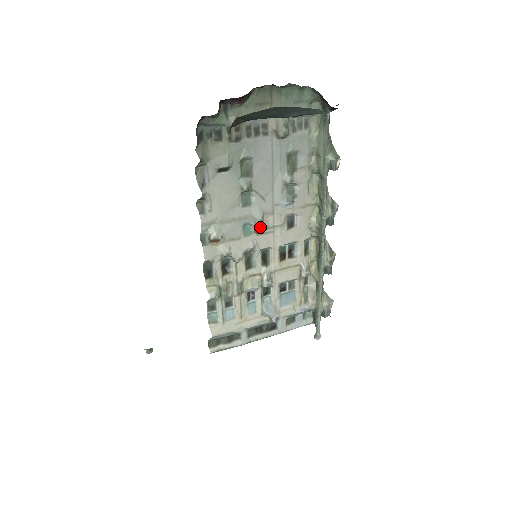
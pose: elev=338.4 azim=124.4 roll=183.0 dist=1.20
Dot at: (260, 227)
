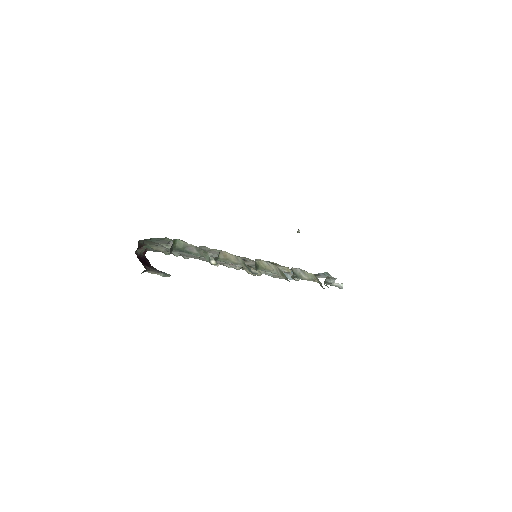
Dot at: occluded
